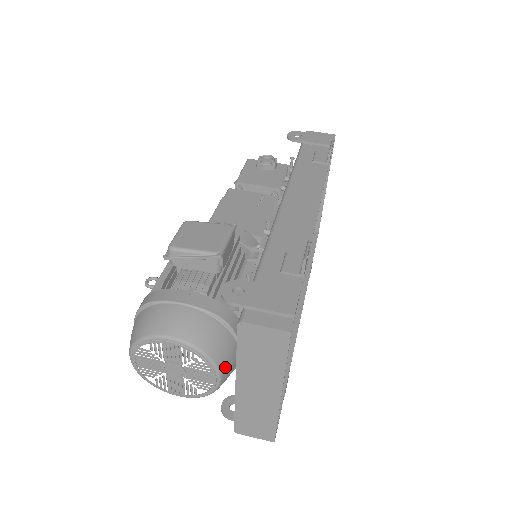
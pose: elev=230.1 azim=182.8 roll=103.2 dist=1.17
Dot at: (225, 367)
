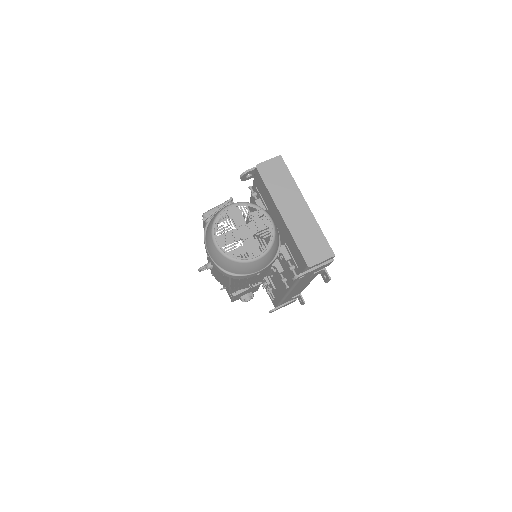
Dot at: occluded
